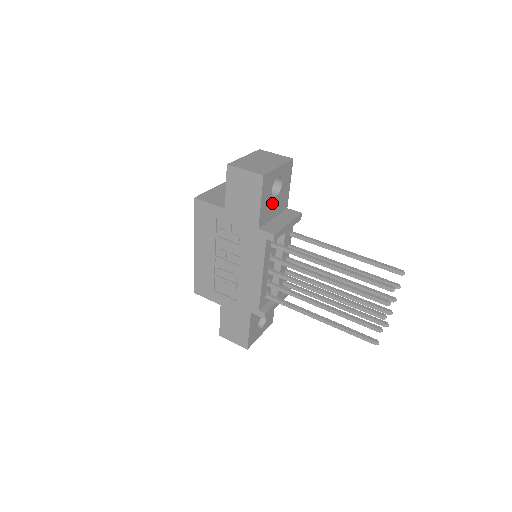
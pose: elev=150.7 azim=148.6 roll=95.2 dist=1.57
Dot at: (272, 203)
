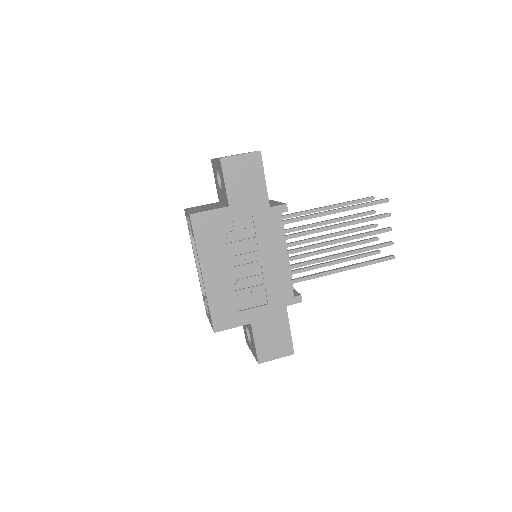
Dot at: occluded
